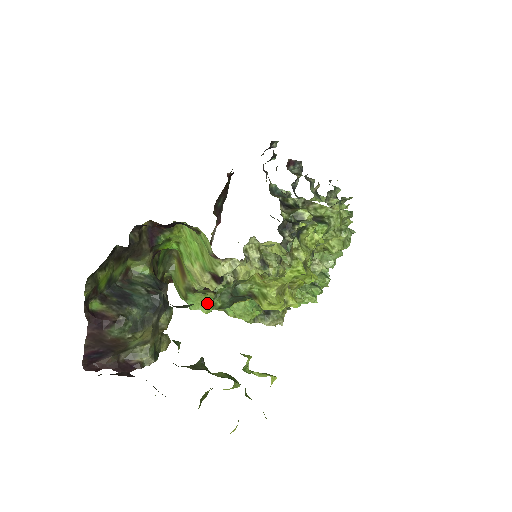
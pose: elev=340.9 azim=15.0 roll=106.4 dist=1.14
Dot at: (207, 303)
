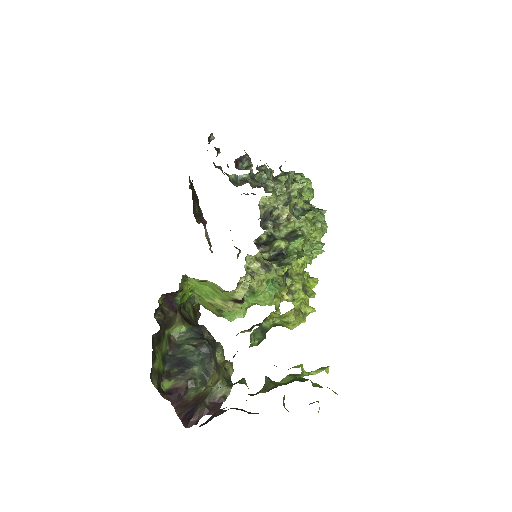
Dot at: occluded
